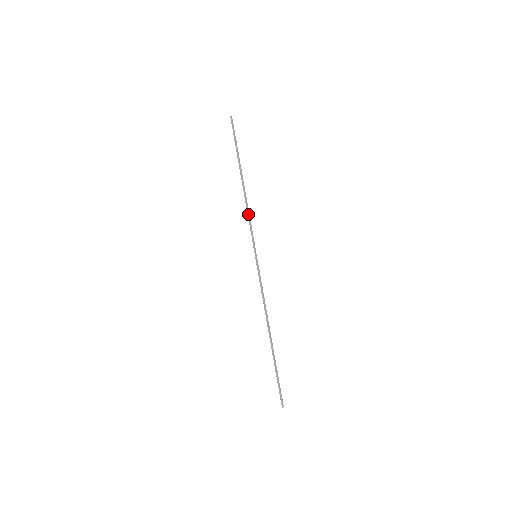
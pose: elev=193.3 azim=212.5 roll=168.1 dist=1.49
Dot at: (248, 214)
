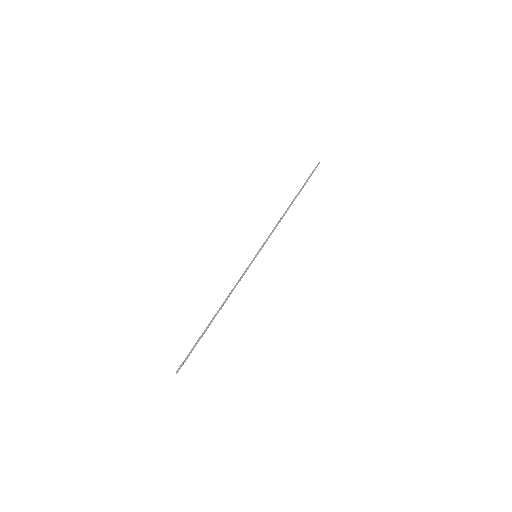
Dot at: (275, 226)
